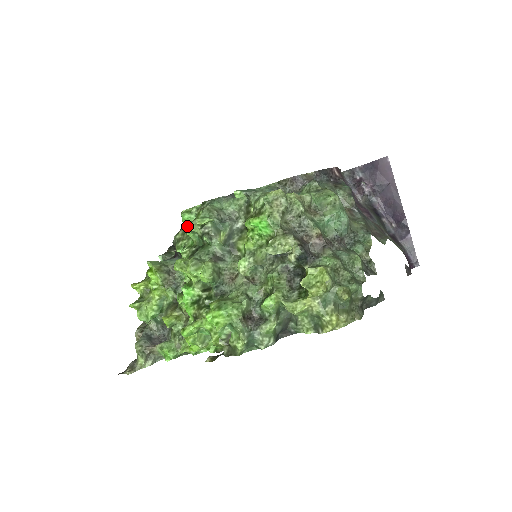
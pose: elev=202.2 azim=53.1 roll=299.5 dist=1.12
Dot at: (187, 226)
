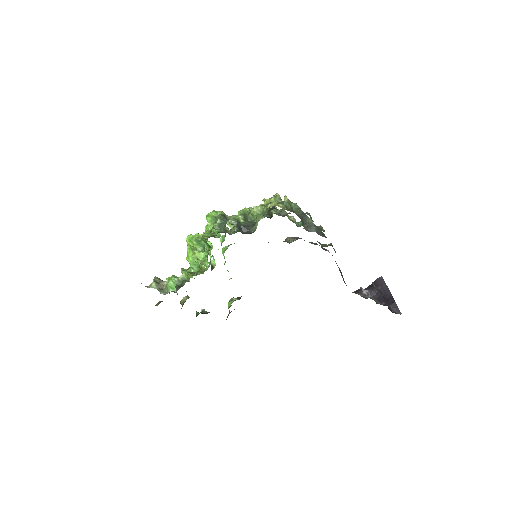
Dot at: (221, 237)
